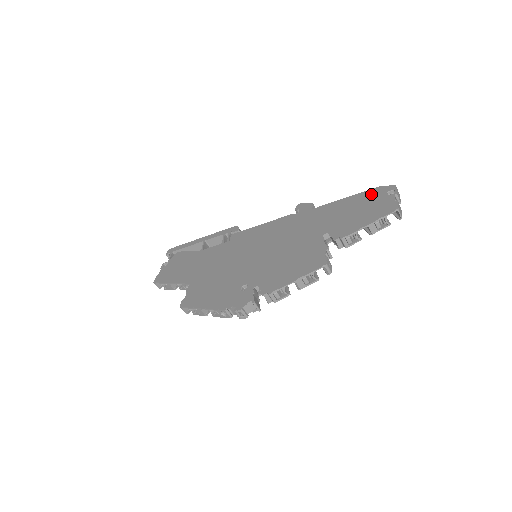
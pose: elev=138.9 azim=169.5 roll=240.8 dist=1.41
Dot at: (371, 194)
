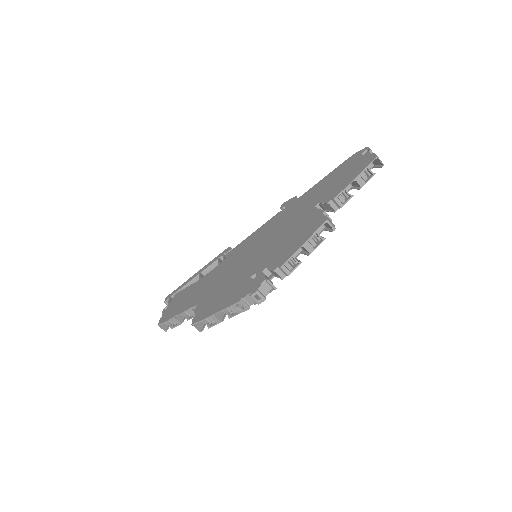
Dot at: (347, 162)
